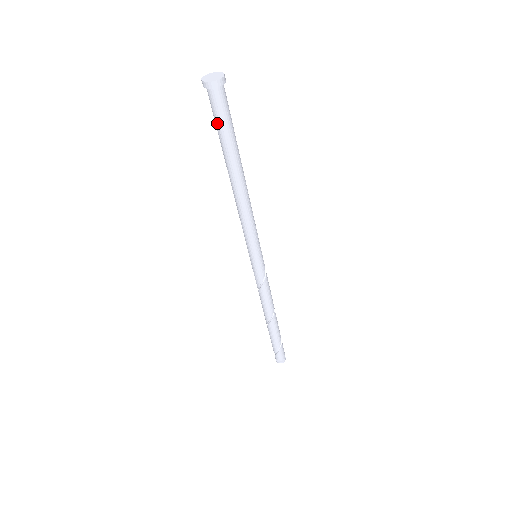
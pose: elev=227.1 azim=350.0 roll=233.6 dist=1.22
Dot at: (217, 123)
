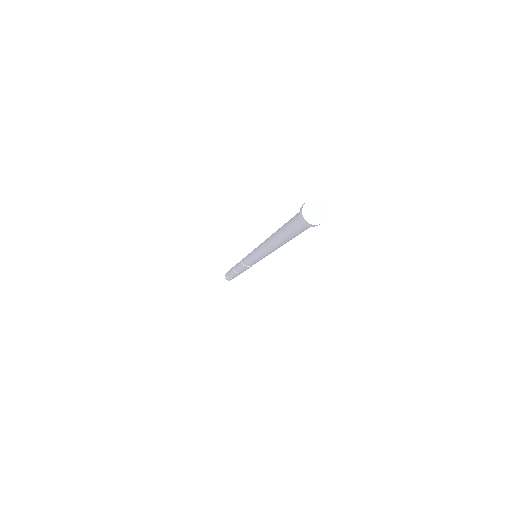
Dot at: (292, 228)
